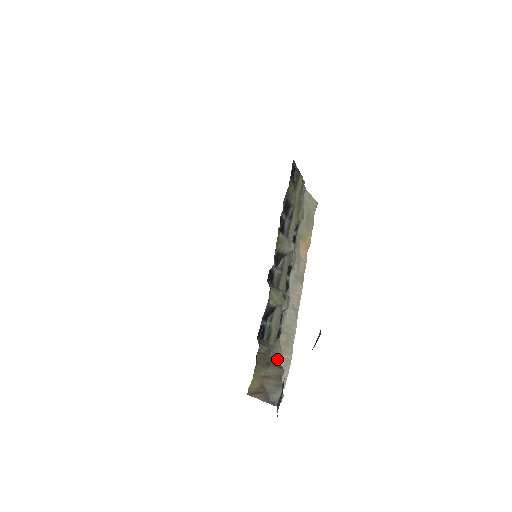
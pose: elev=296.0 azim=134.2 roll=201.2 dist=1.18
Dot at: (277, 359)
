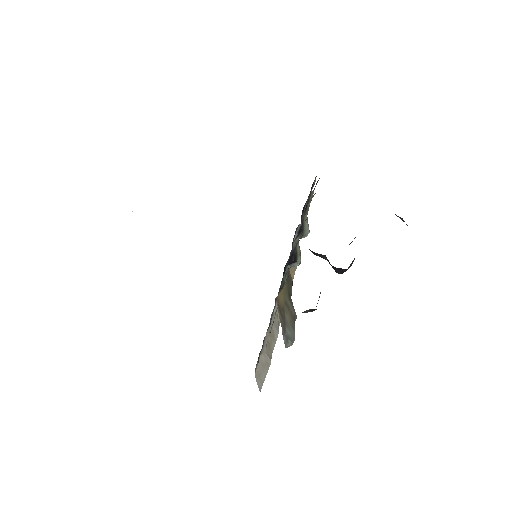
Dot at: (263, 348)
